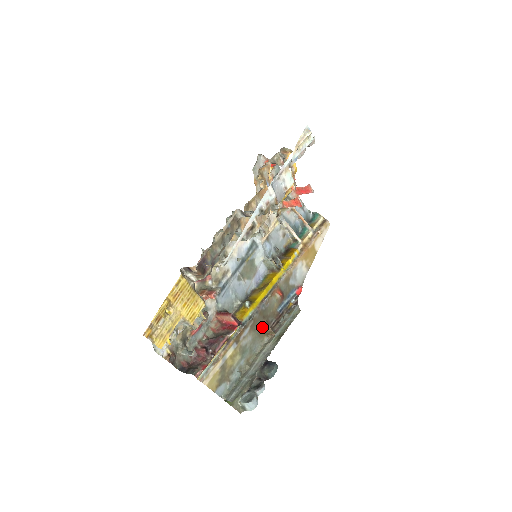
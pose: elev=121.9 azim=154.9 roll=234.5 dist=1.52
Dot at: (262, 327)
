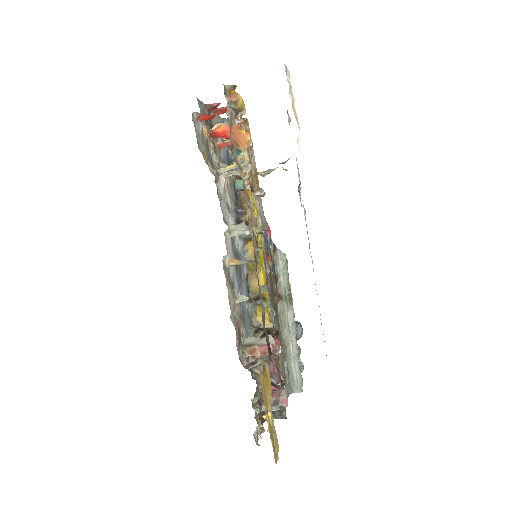
Dot at: (275, 305)
